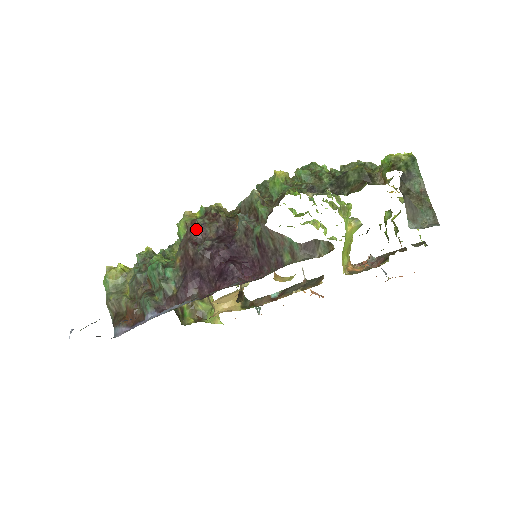
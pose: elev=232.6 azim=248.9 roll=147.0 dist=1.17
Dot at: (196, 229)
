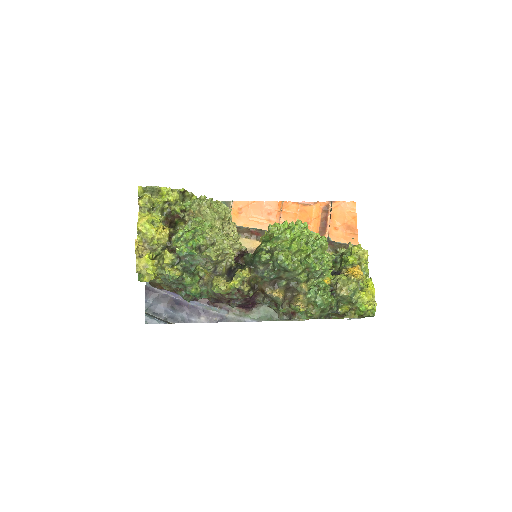
Dot at: (231, 299)
